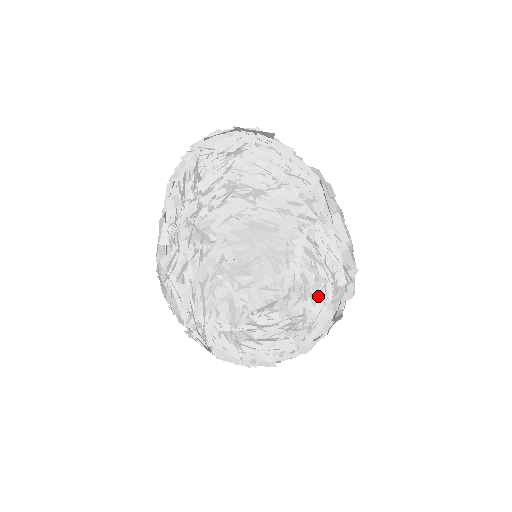
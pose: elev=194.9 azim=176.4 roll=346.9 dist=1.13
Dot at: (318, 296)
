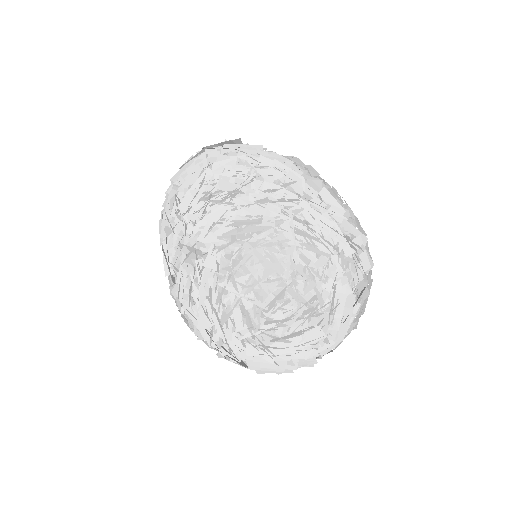
Dot at: (326, 272)
